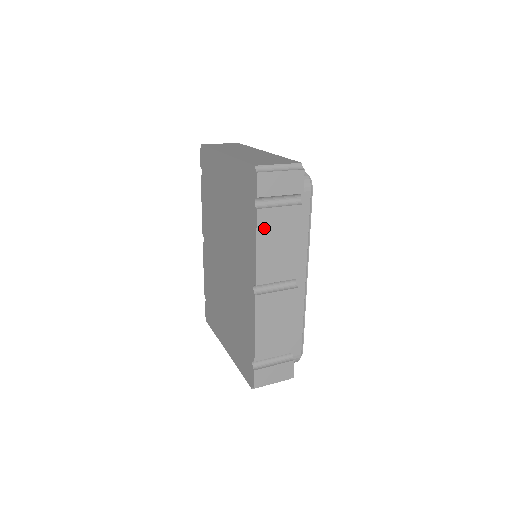
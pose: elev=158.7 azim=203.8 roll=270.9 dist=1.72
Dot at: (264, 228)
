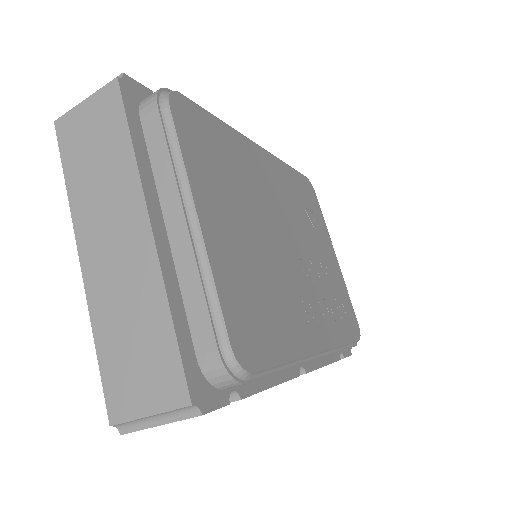
Dot at: occluded
